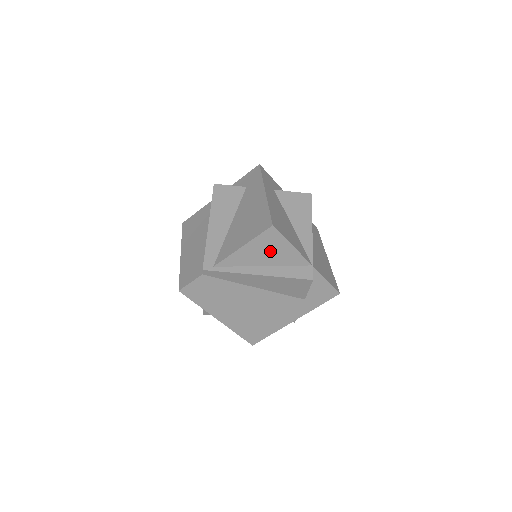
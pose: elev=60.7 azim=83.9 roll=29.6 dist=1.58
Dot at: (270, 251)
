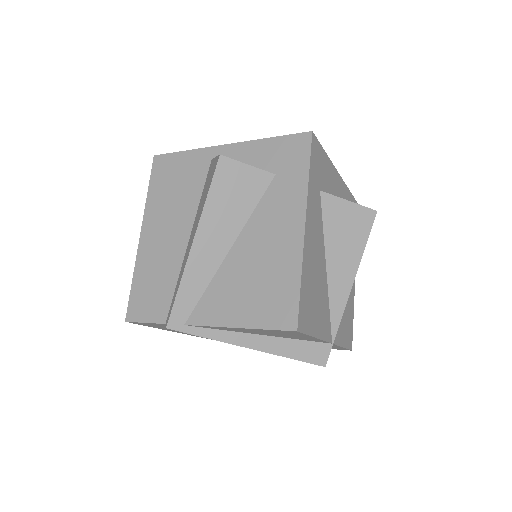
Dot at: (279, 334)
